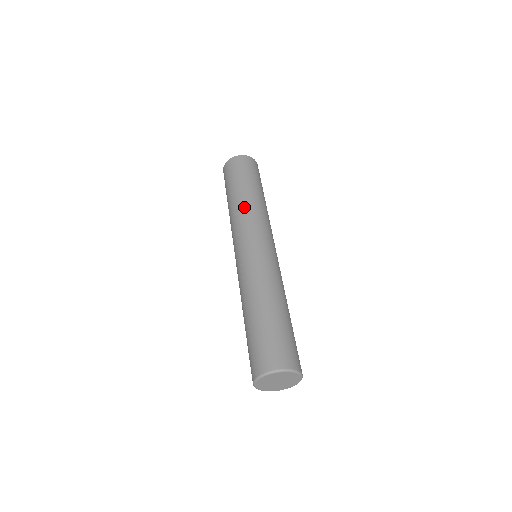
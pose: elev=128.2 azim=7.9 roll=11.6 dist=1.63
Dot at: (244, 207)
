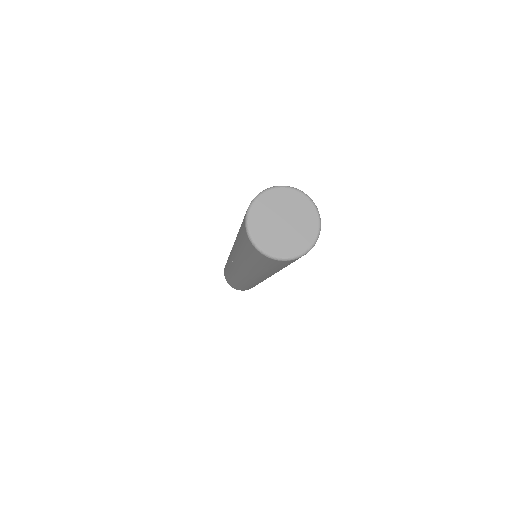
Dot at: occluded
